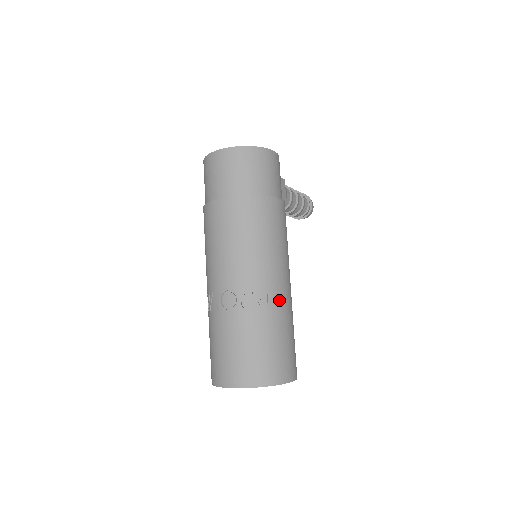
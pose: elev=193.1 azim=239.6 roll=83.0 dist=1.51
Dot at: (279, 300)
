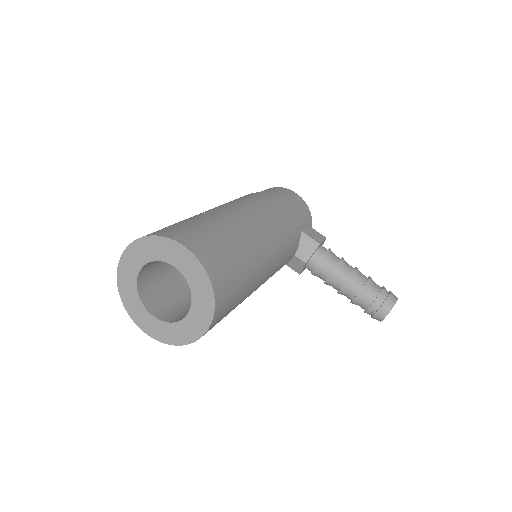
Dot at: (223, 215)
